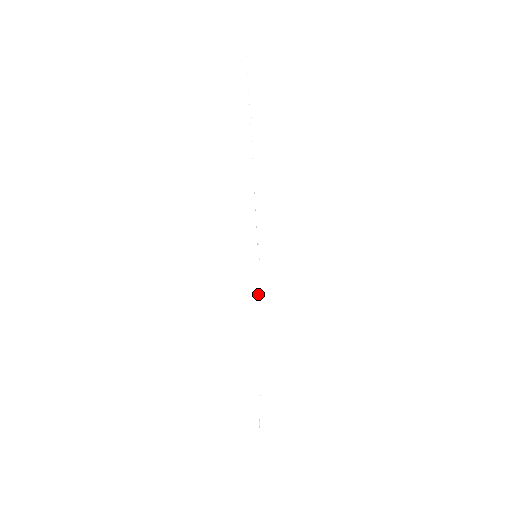
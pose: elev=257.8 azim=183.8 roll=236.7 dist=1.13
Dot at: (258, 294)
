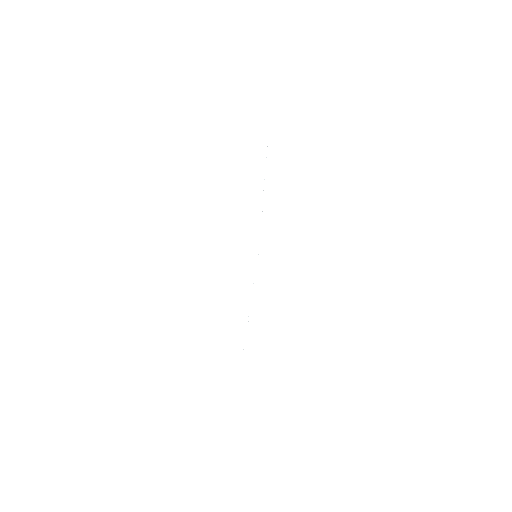
Dot at: occluded
